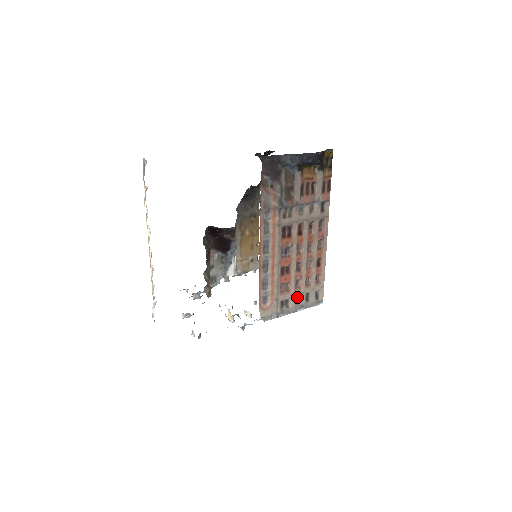
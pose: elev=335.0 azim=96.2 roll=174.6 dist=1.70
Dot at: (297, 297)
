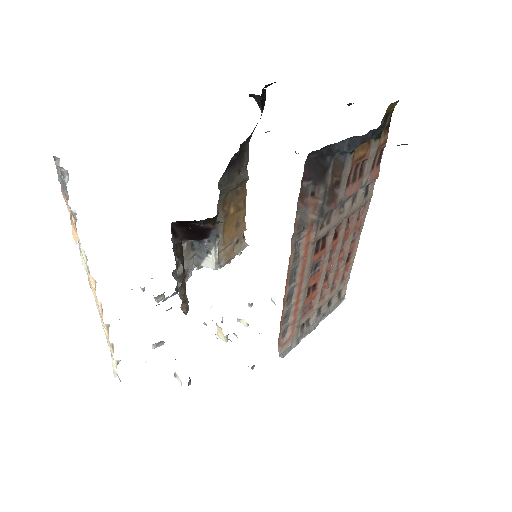
Dot at: (319, 308)
